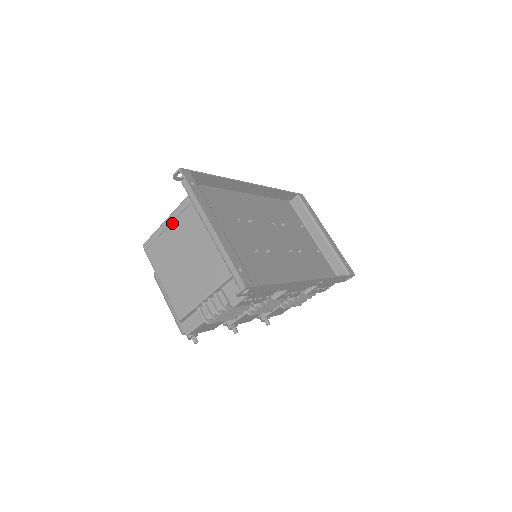
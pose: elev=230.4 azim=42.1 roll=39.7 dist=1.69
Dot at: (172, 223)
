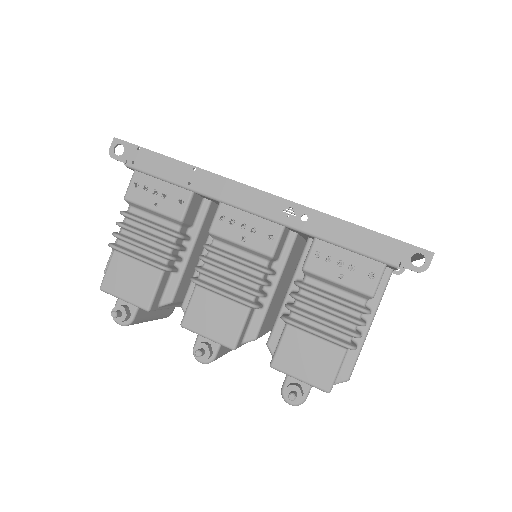
Dot at: occluded
